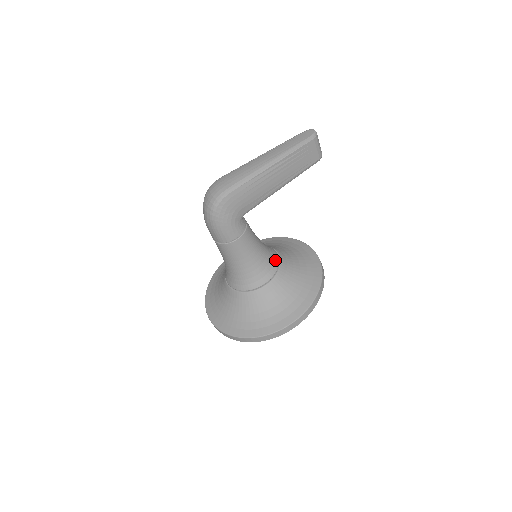
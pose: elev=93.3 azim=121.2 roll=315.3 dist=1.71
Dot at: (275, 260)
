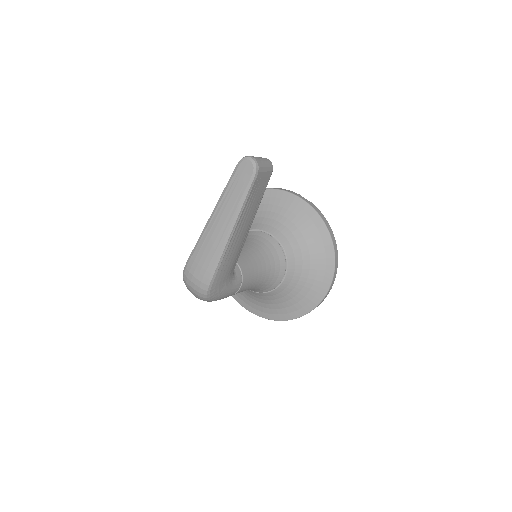
Dot at: (277, 251)
